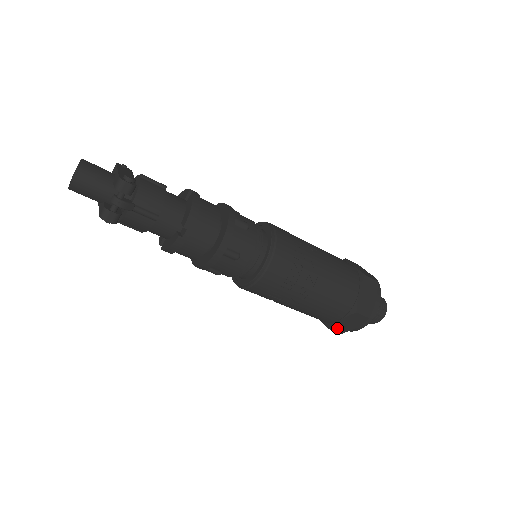
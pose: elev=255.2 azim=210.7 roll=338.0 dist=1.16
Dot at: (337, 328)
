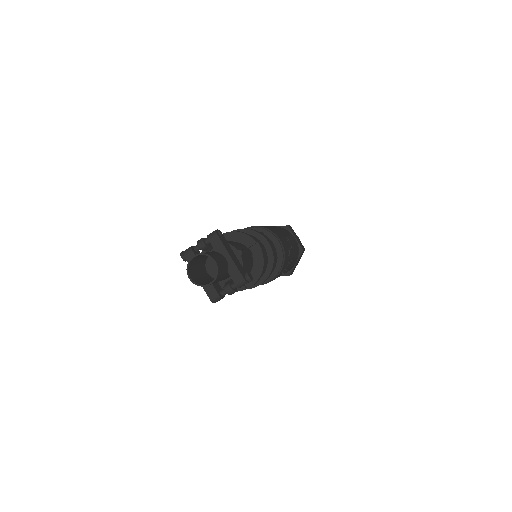
Dot at: occluded
